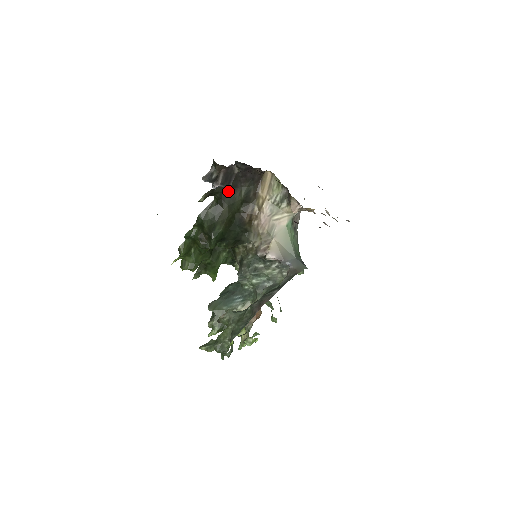
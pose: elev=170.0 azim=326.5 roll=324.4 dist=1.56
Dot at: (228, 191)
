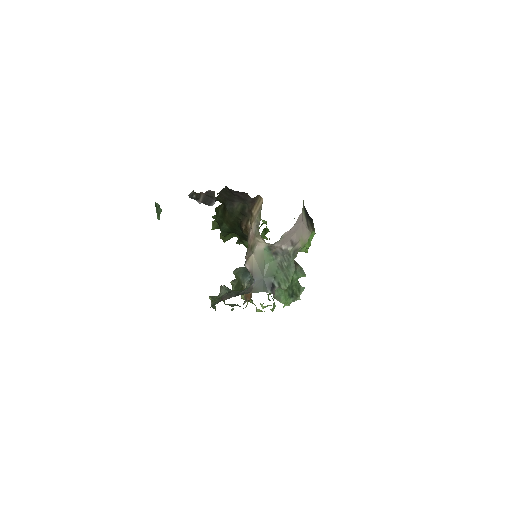
Dot at: (228, 202)
